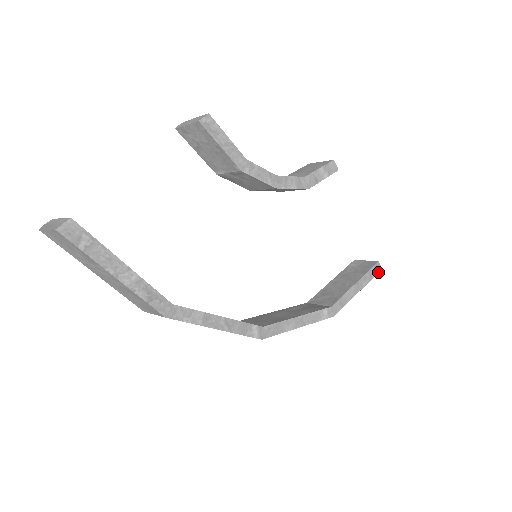
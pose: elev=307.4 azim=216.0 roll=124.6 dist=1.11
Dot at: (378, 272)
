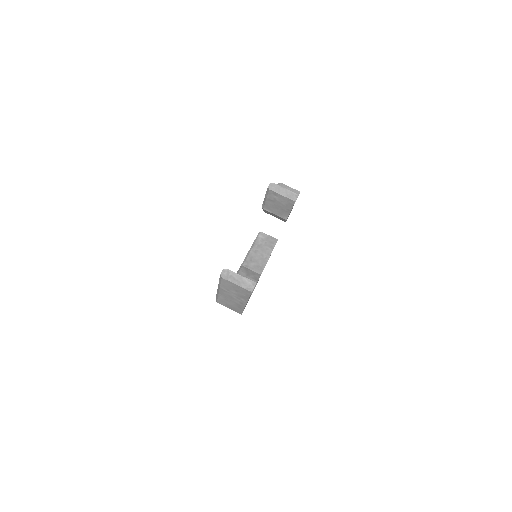
Dot at: occluded
